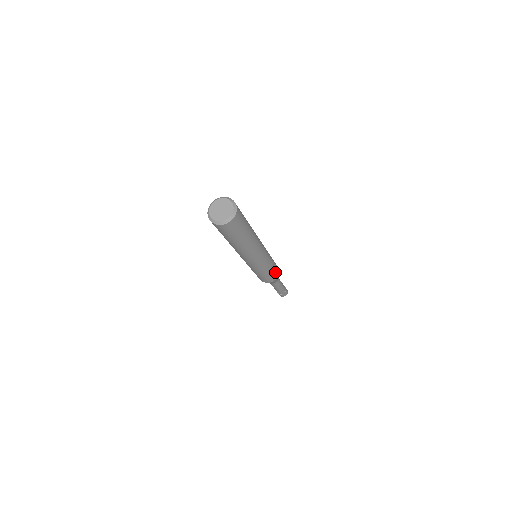
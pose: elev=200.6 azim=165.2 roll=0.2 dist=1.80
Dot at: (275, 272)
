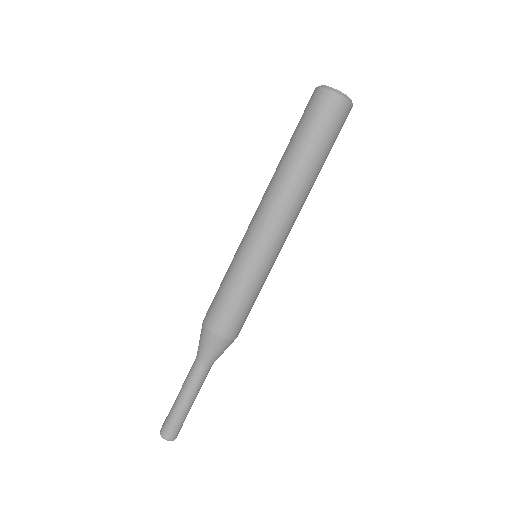
Dot at: (242, 321)
